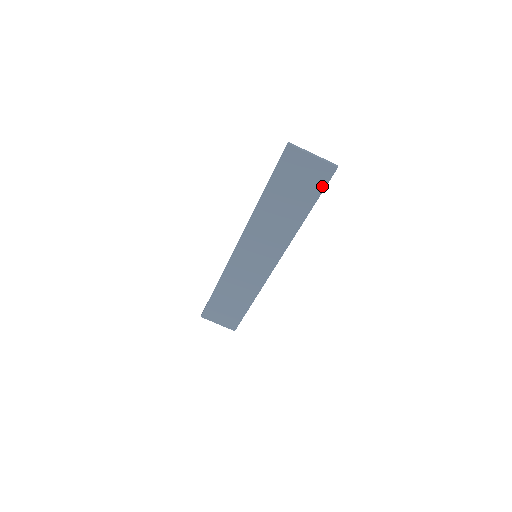
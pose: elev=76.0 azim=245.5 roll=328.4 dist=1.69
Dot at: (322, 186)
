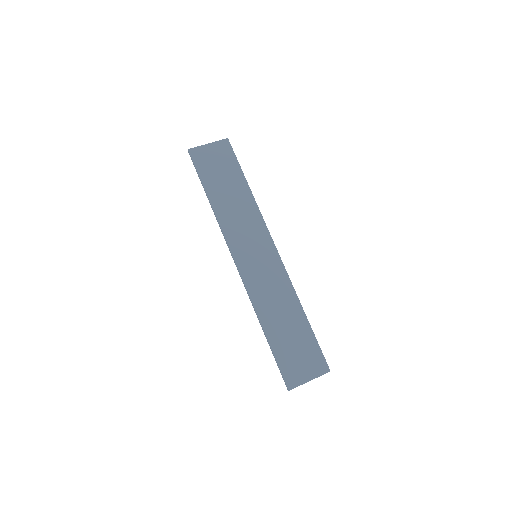
Dot at: (233, 157)
